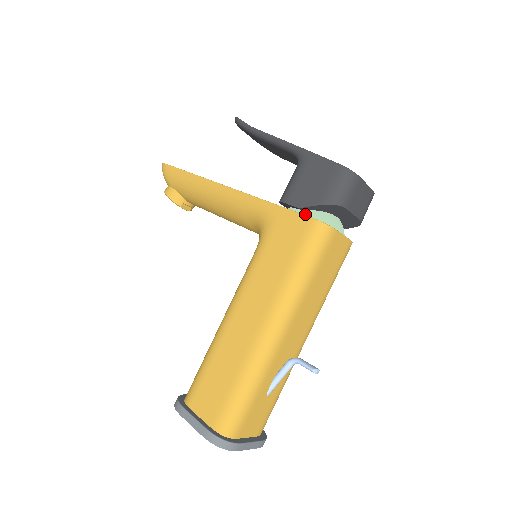
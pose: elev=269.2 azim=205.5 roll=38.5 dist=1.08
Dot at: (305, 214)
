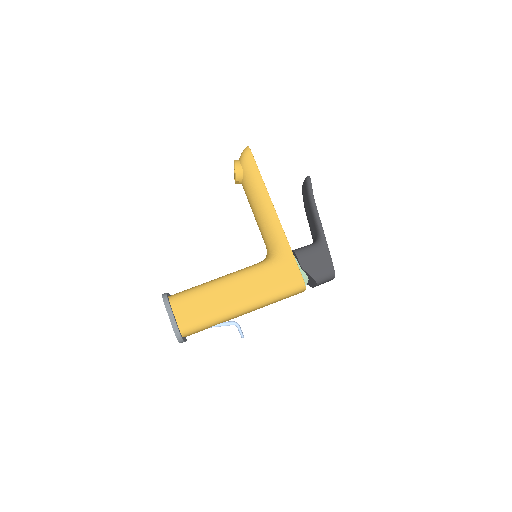
Dot at: (301, 272)
